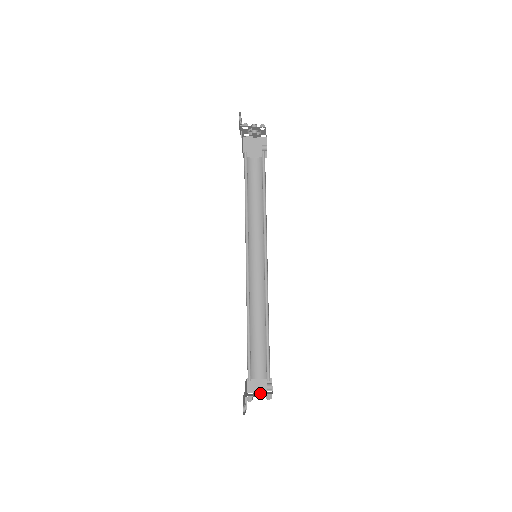
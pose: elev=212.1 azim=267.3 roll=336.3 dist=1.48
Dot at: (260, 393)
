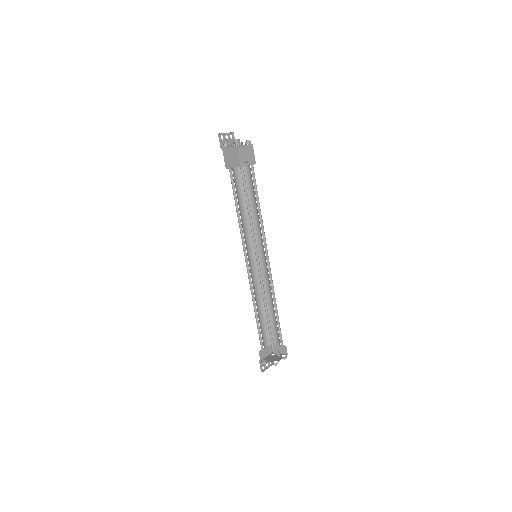
Dot at: (274, 358)
